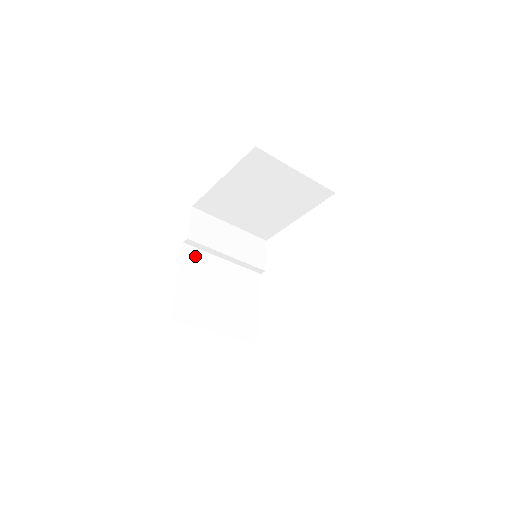
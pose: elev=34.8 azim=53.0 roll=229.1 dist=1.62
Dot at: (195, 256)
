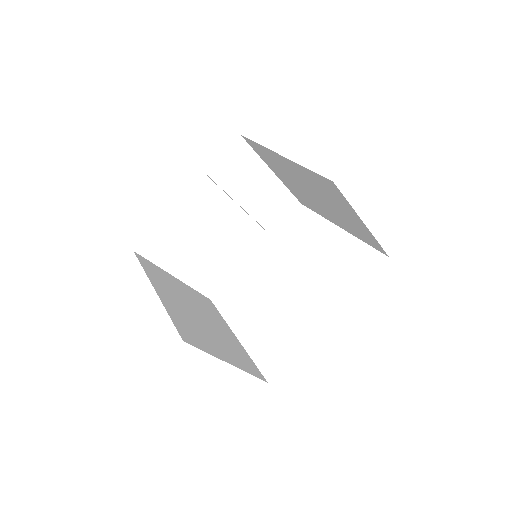
Dot at: (206, 191)
